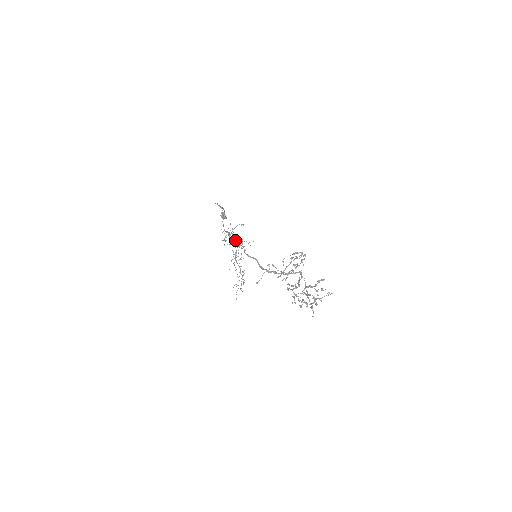
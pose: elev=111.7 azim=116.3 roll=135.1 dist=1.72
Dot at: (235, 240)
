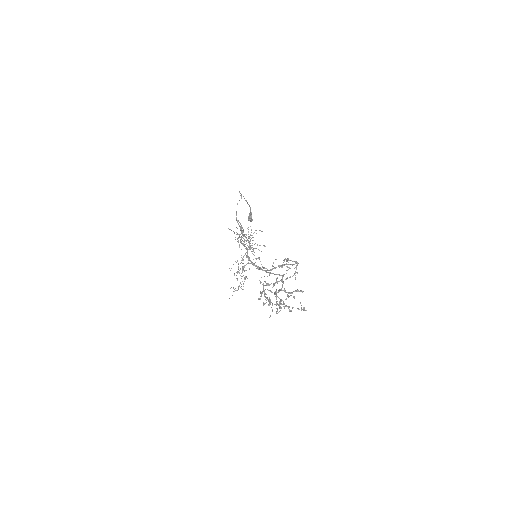
Dot at: (247, 239)
